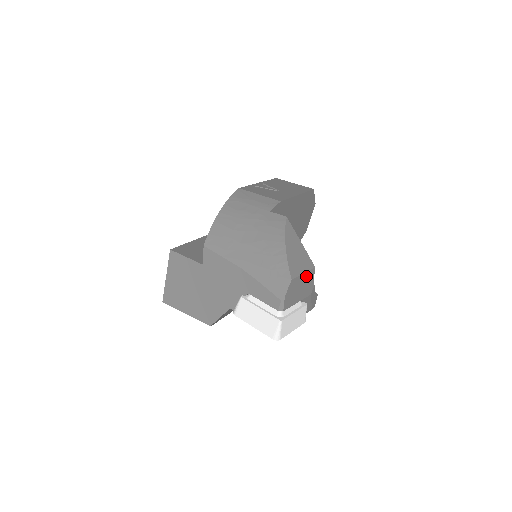
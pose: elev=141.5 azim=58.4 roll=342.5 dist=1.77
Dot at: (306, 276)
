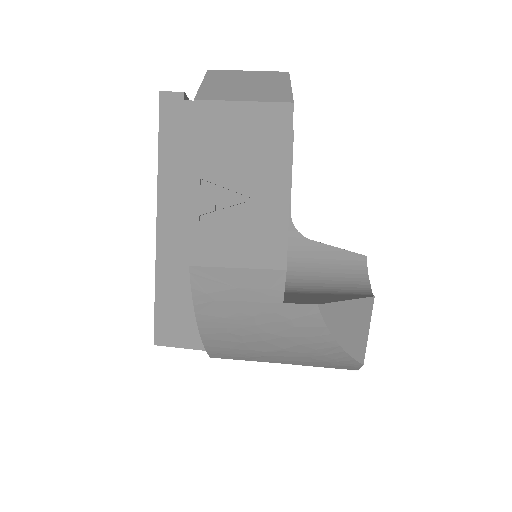
Dot at: occluded
